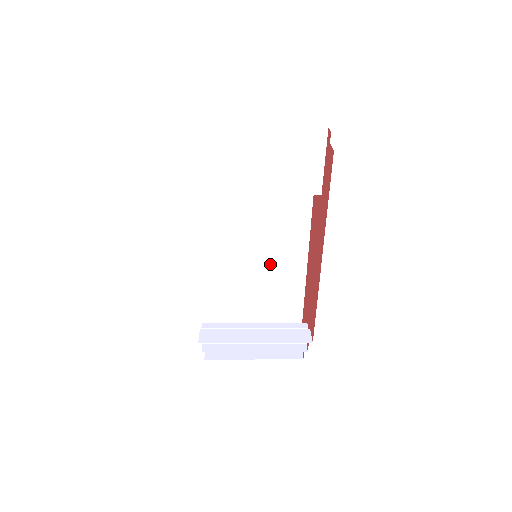
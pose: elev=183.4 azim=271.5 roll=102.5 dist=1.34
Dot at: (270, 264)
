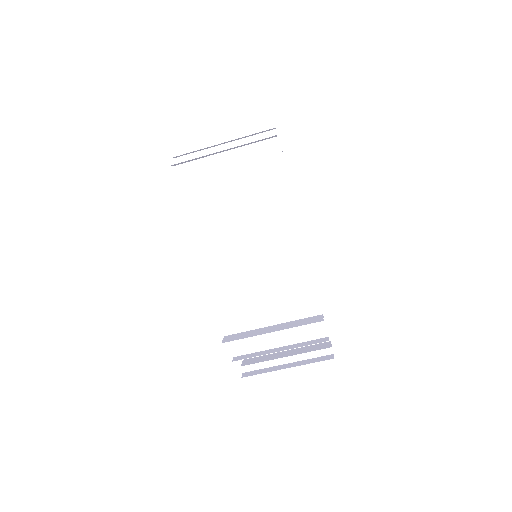
Dot at: (279, 272)
